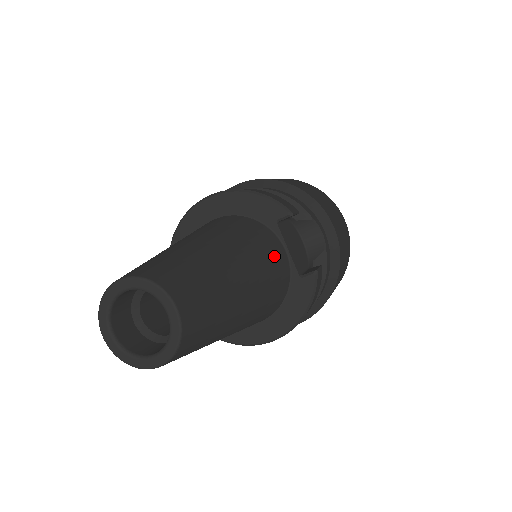
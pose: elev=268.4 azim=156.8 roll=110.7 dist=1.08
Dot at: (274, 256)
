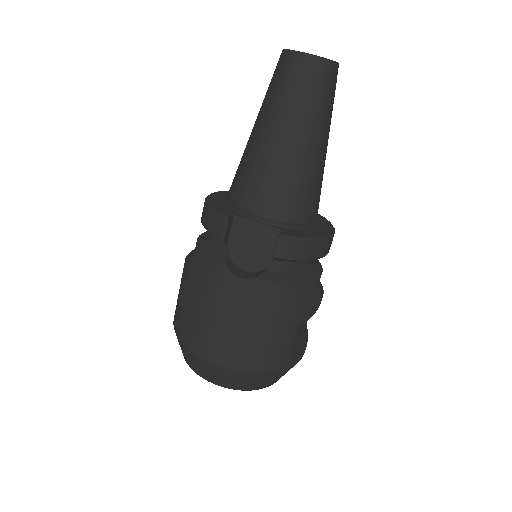
Dot at: occluded
